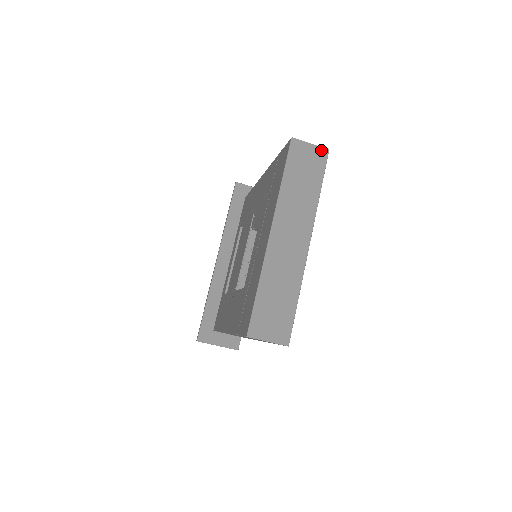
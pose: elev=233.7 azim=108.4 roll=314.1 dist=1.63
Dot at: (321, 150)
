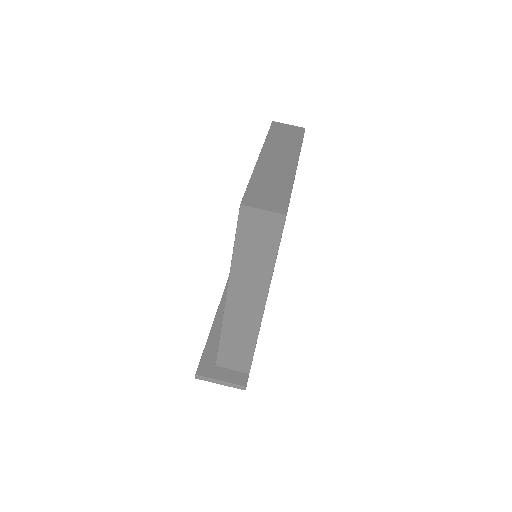
Dot at: (298, 128)
